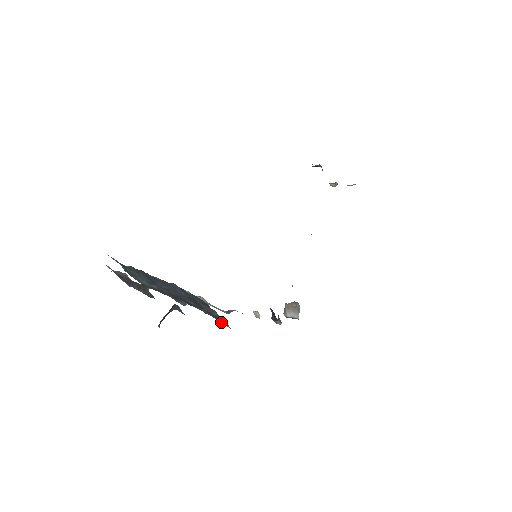
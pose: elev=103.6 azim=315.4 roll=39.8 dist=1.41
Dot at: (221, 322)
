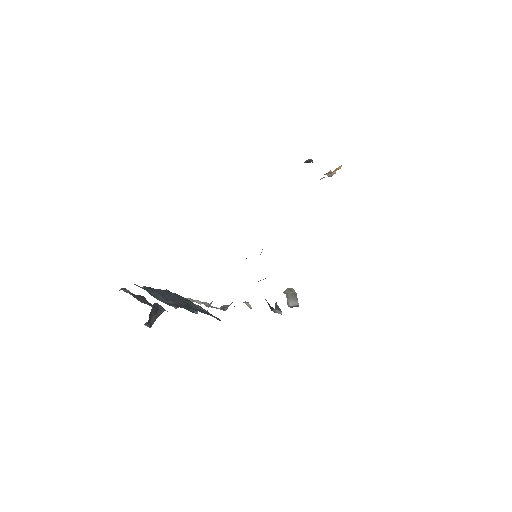
Dot at: occluded
